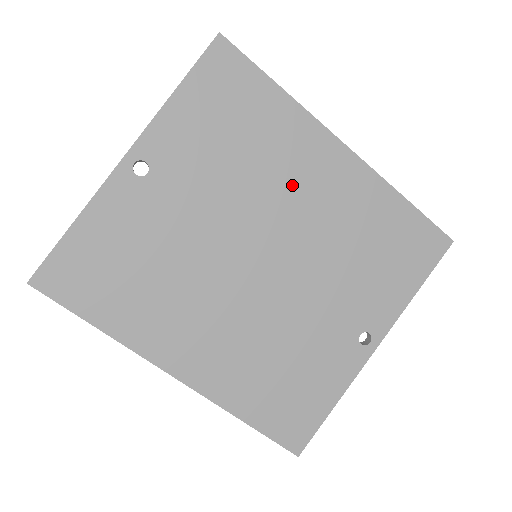
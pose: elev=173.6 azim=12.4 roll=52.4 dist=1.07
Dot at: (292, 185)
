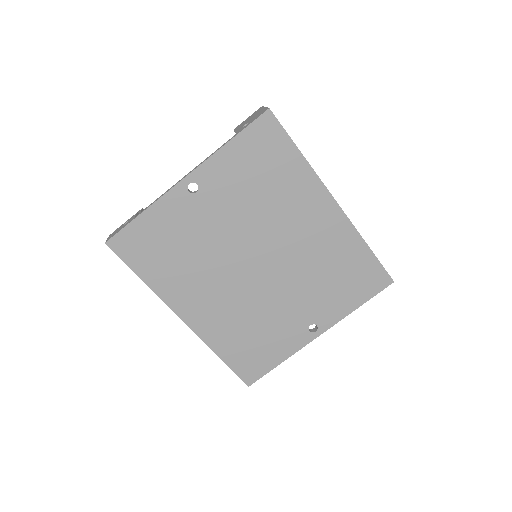
Dot at: (292, 220)
